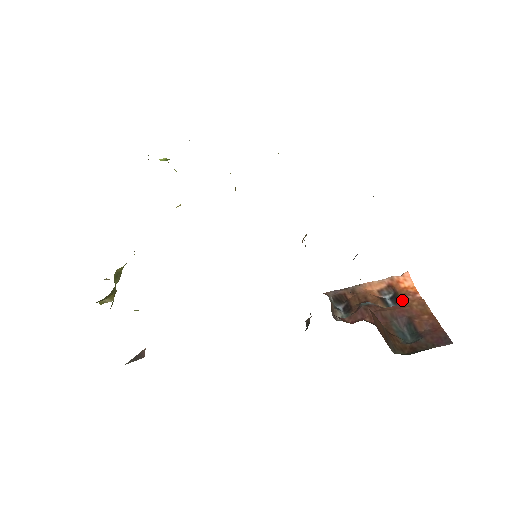
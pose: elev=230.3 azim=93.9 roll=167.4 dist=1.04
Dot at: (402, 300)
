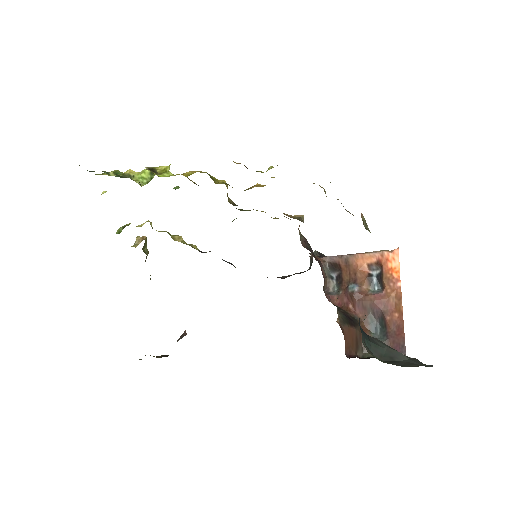
Dot at: (384, 286)
